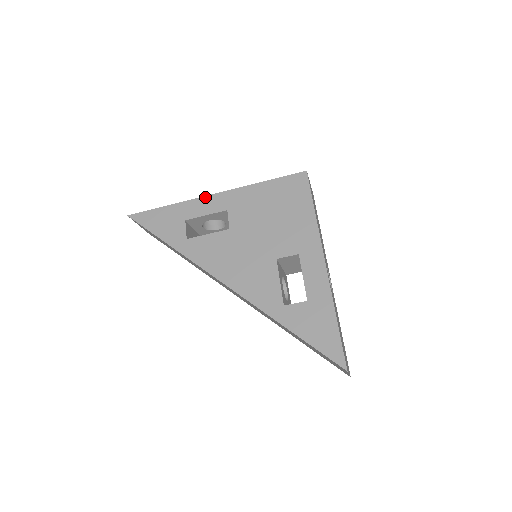
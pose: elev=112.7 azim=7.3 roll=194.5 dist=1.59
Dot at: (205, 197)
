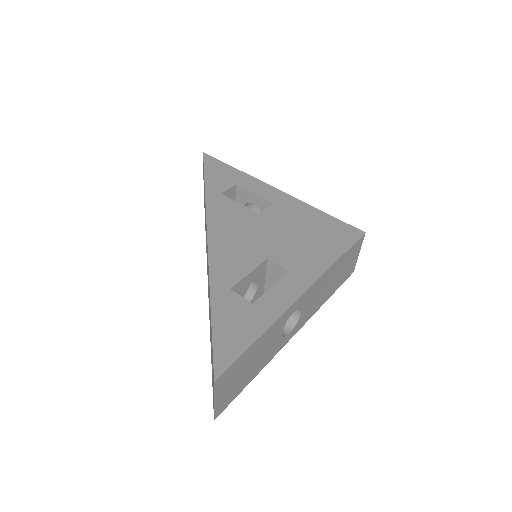
Dot at: (268, 185)
